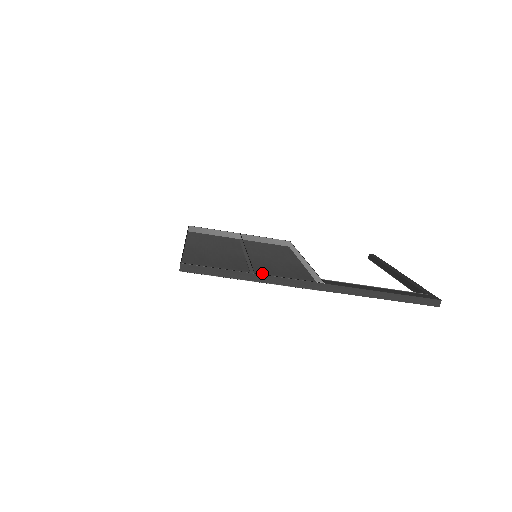
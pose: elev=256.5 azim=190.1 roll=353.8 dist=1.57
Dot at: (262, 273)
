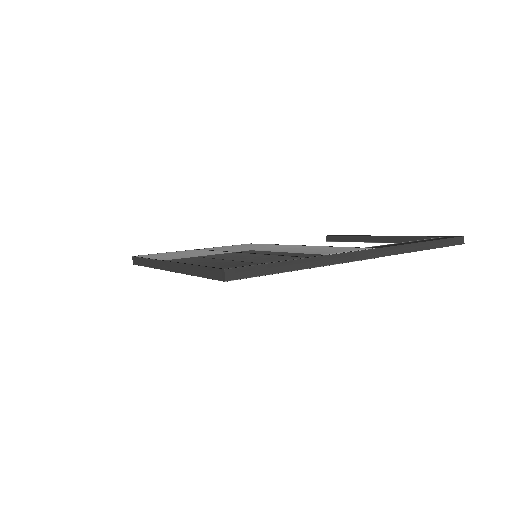
Dot at: (313, 256)
